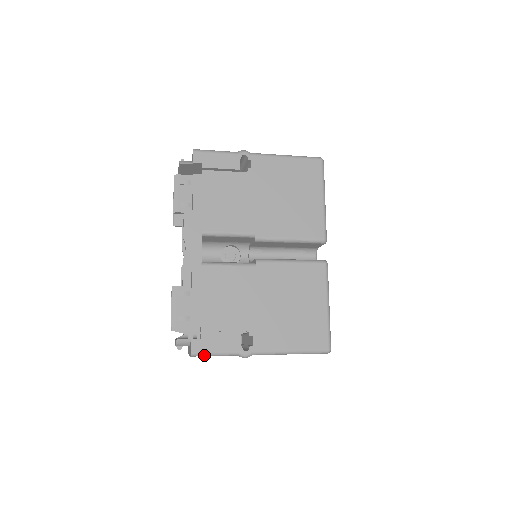
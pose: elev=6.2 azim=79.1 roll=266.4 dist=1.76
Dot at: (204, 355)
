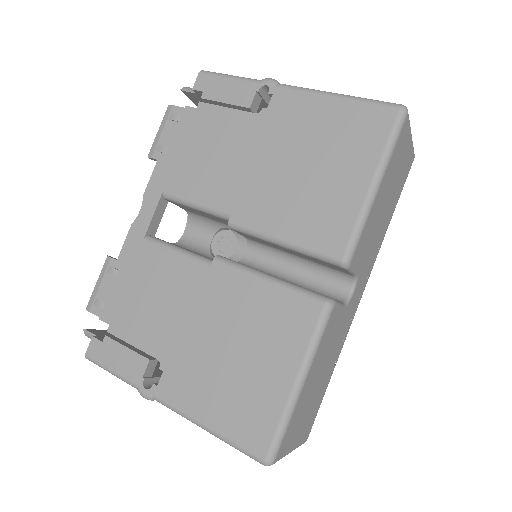
Dot at: (99, 365)
